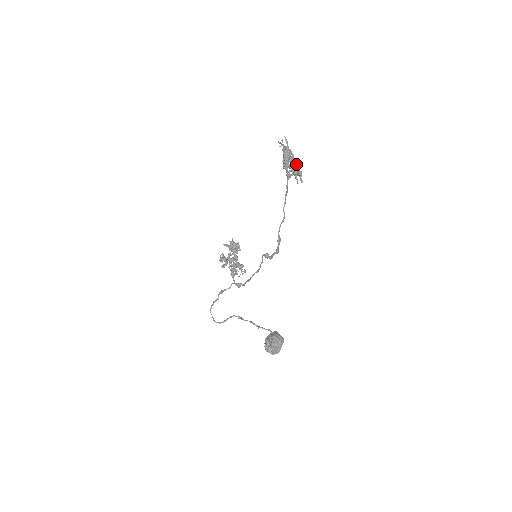
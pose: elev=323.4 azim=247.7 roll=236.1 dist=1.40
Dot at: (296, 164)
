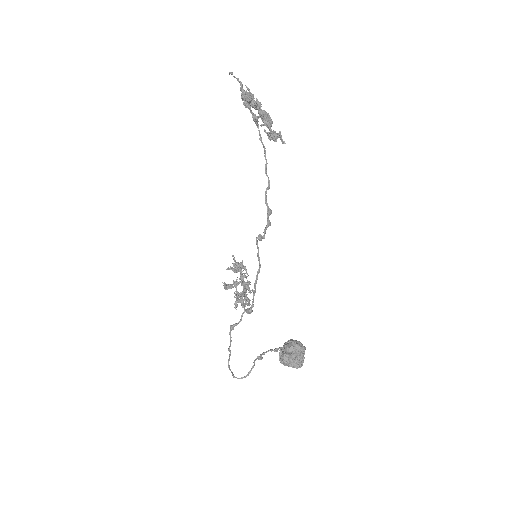
Dot at: (265, 112)
